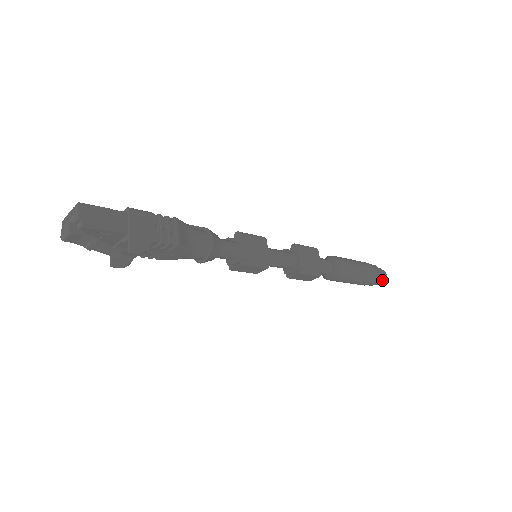
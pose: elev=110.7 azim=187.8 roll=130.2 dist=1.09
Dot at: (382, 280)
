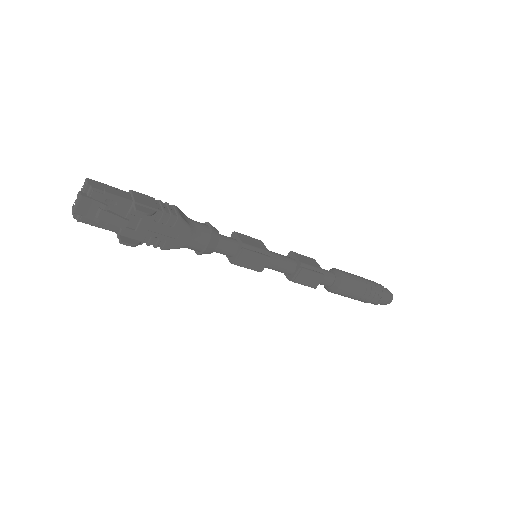
Dot at: (389, 295)
